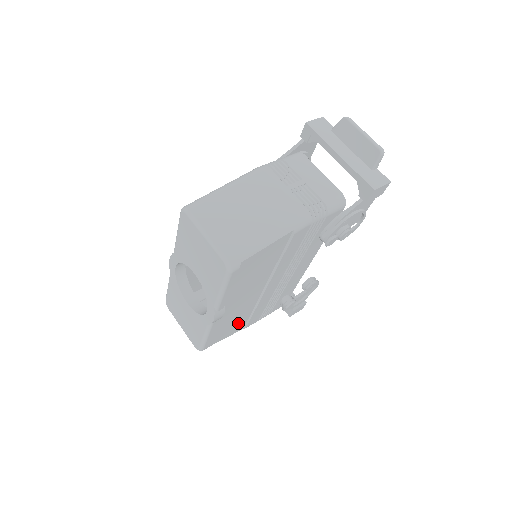
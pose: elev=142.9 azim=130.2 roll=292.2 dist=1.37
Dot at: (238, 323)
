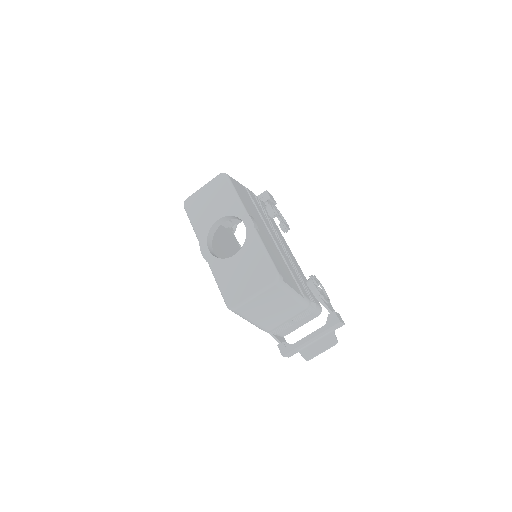
Dot at: (288, 275)
